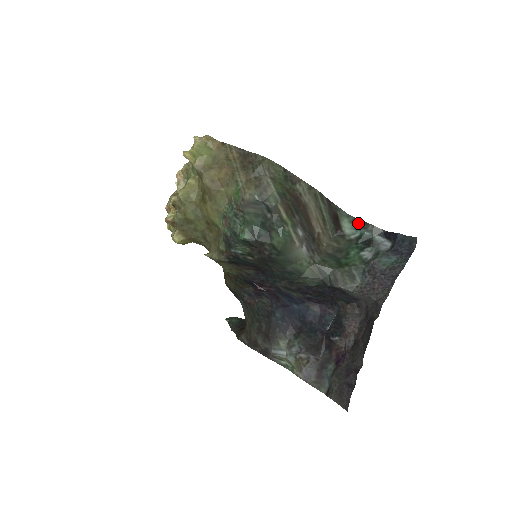
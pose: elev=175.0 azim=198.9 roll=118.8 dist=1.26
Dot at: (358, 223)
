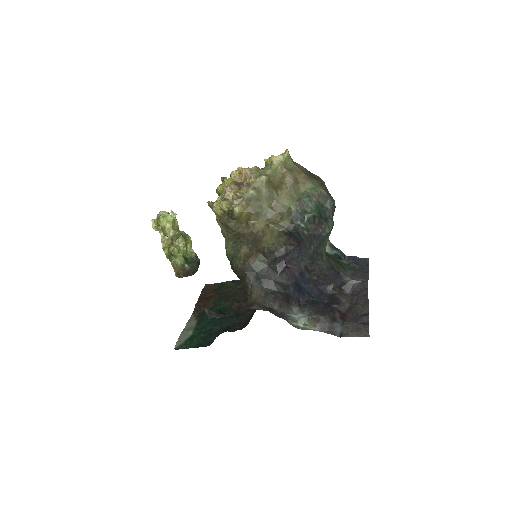
Dot at: (333, 247)
